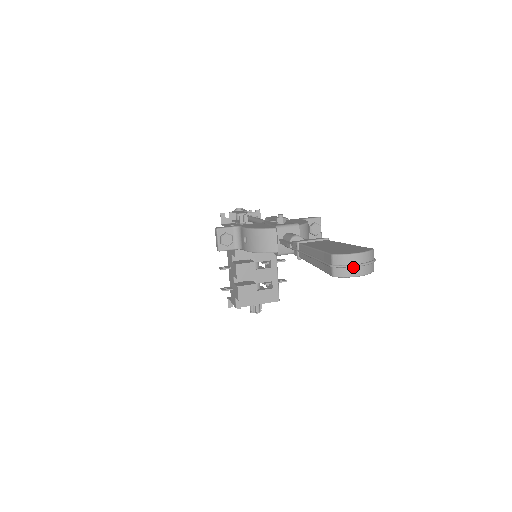
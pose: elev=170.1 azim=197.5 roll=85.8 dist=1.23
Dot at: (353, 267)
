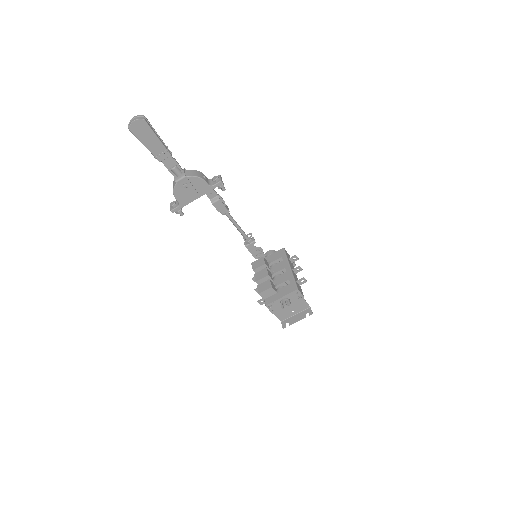
Dot at: (132, 121)
